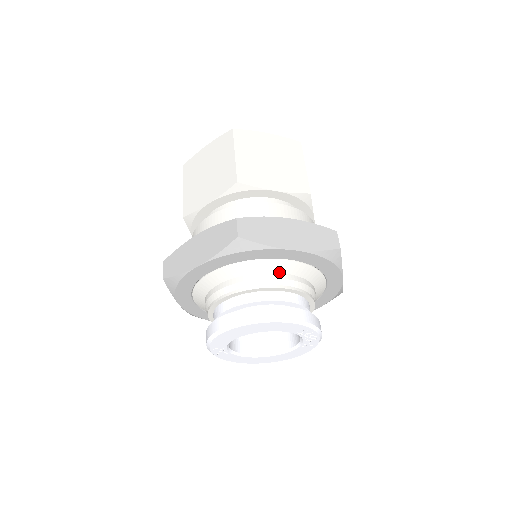
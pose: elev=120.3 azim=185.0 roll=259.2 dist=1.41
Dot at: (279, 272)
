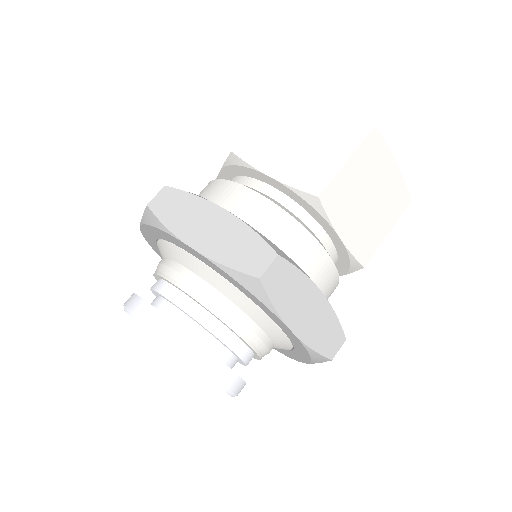
Dot at: (259, 324)
